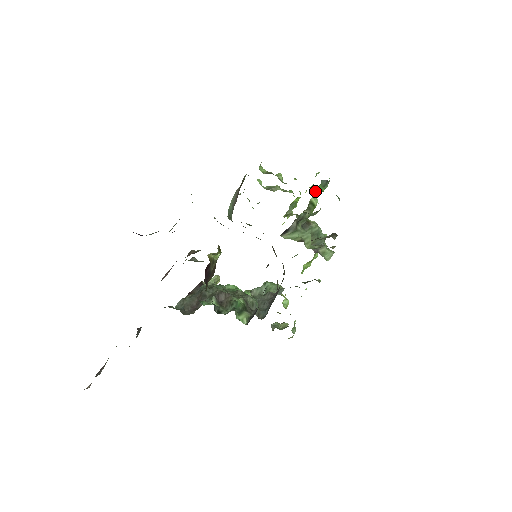
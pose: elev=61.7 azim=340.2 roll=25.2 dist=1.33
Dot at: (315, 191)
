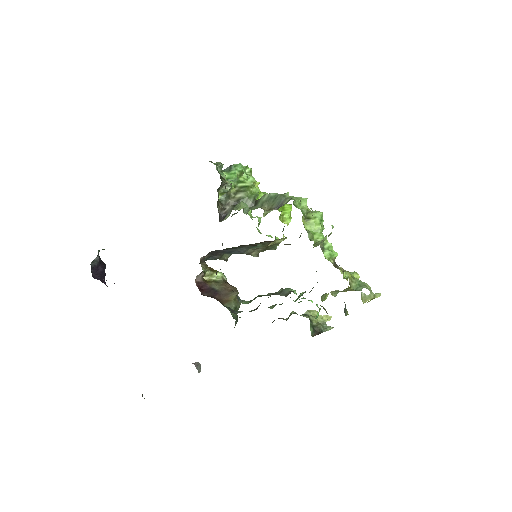
Dot at: (231, 179)
